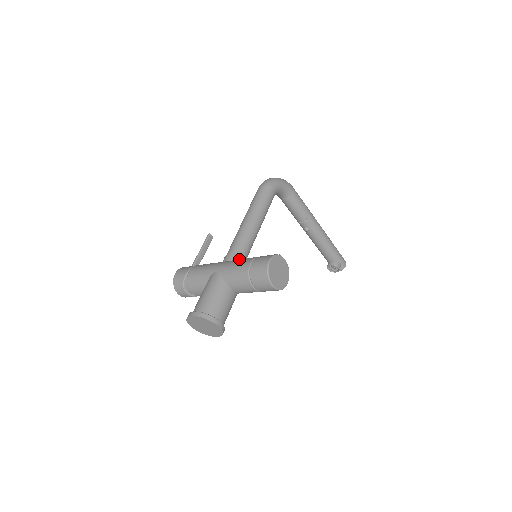
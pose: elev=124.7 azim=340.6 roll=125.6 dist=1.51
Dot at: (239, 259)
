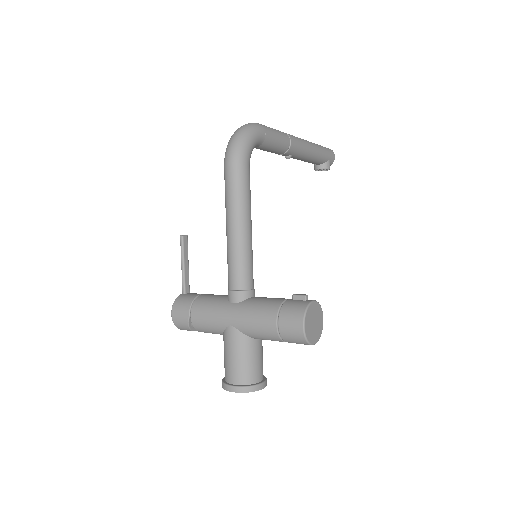
Dot at: (254, 307)
